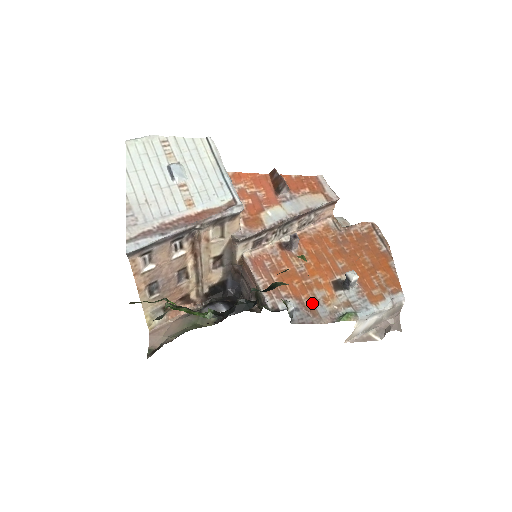
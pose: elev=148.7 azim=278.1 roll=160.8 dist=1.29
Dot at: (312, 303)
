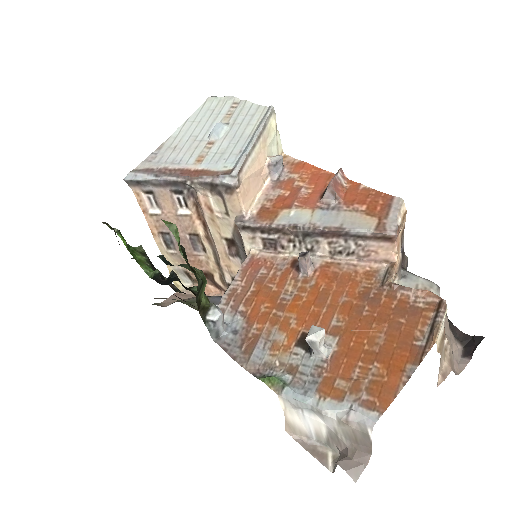
Dot at: (257, 338)
